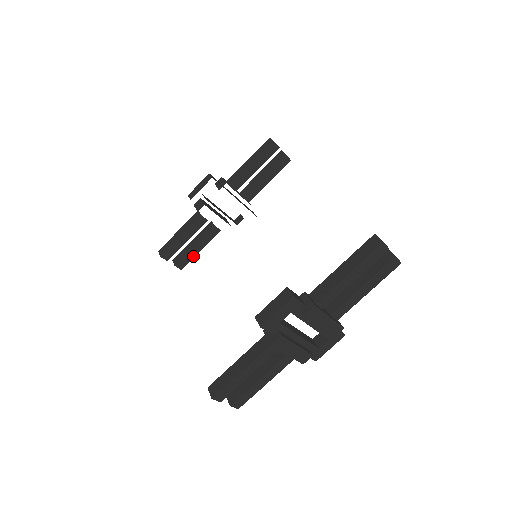
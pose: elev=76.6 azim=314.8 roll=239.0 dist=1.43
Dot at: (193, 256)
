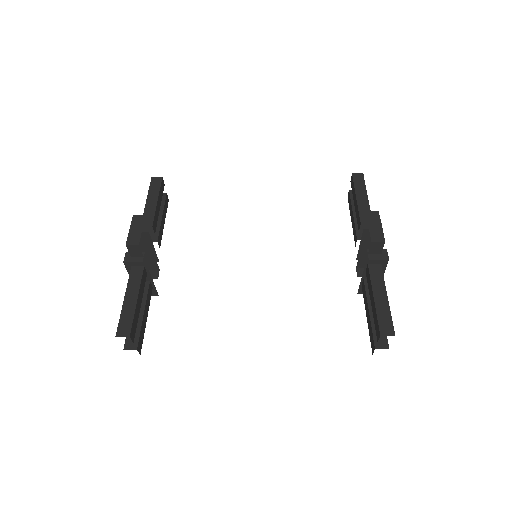
Dot at: (144, 330)
